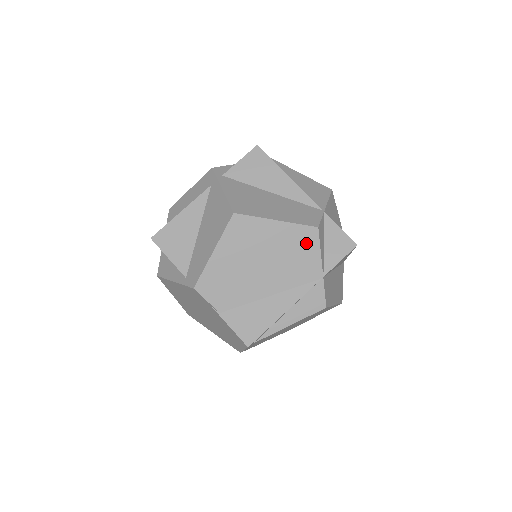
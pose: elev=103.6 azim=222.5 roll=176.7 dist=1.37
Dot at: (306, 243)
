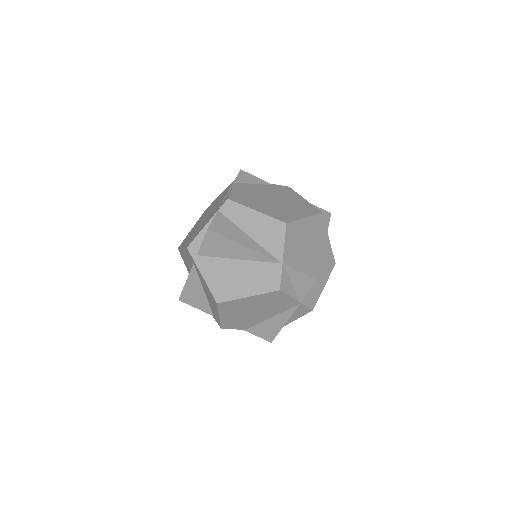
Dot at: (277, 297)
